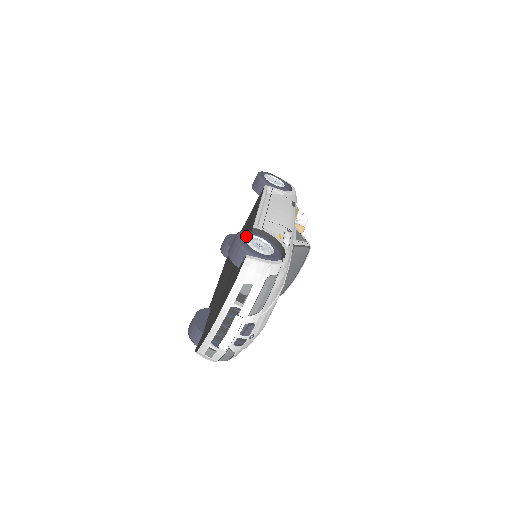
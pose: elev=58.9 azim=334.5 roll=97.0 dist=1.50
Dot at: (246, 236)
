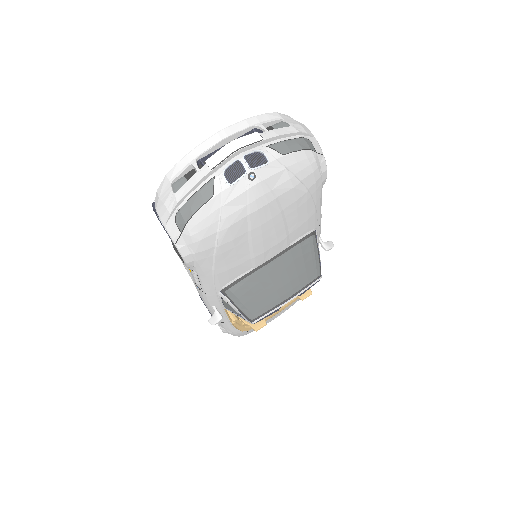
Dot at: occluded
